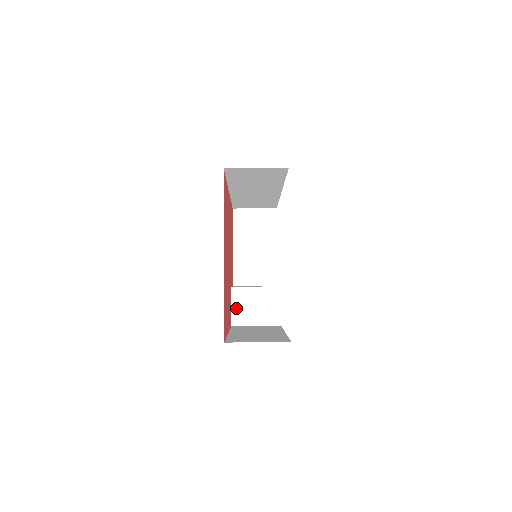
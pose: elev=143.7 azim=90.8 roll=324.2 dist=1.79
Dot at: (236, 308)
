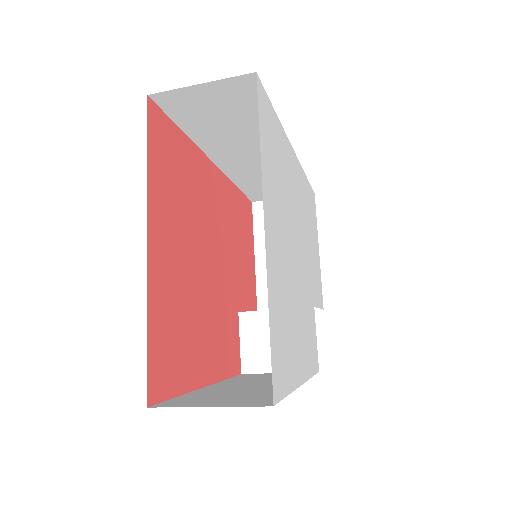
Dot at: (247, 345)
